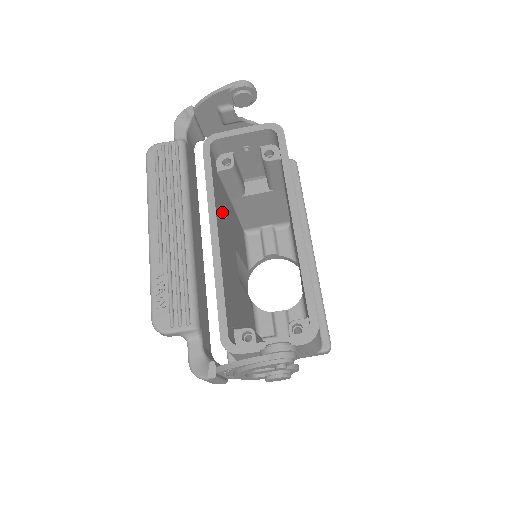
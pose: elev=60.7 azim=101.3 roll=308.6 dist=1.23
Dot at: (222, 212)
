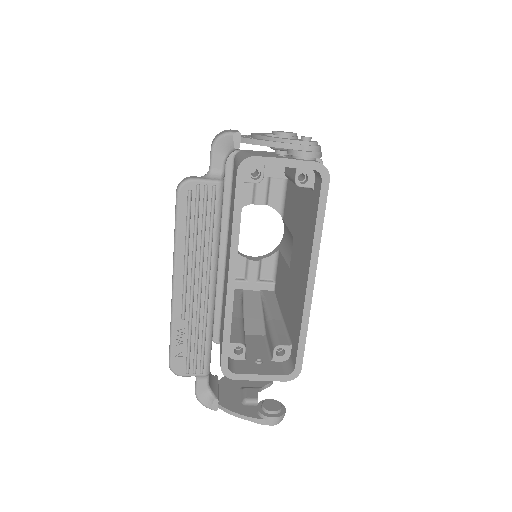
Dot at: occluded
